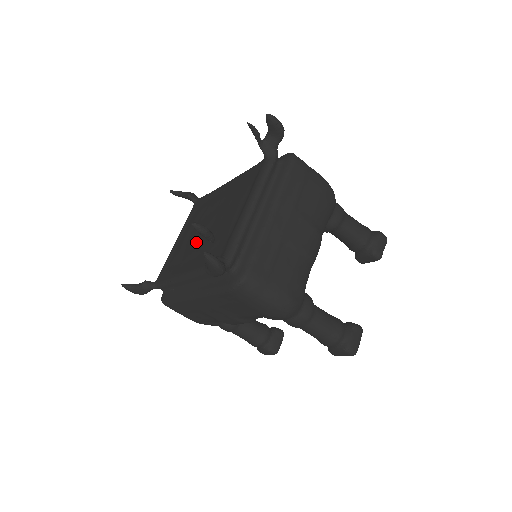
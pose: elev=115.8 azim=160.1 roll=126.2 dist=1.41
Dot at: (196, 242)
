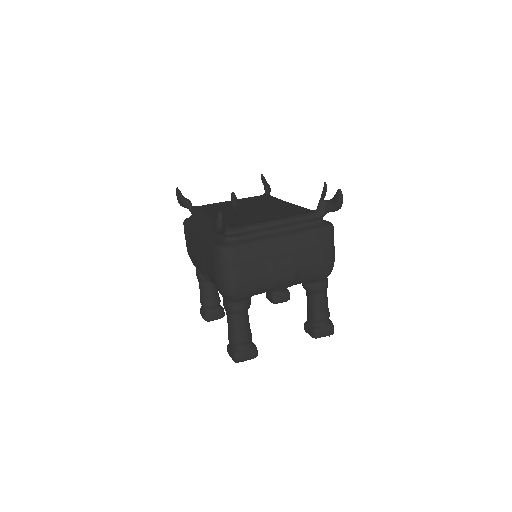
Dot at: occluded
